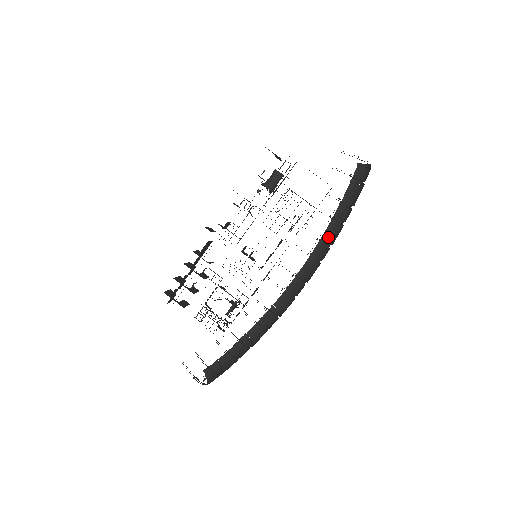
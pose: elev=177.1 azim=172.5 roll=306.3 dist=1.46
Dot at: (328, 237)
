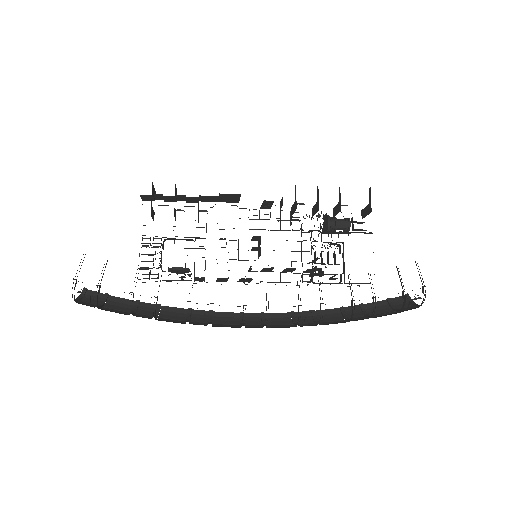
Dot at: occluded
